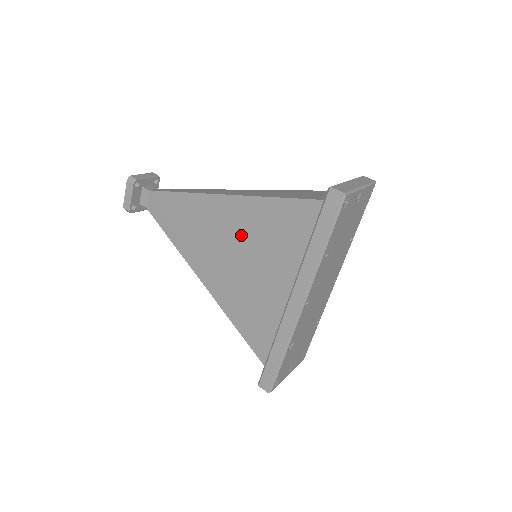
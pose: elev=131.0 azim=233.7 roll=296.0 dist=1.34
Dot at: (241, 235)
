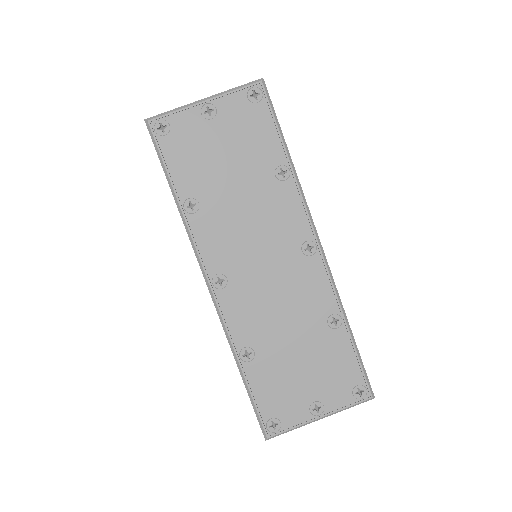
Dot at: occluded
